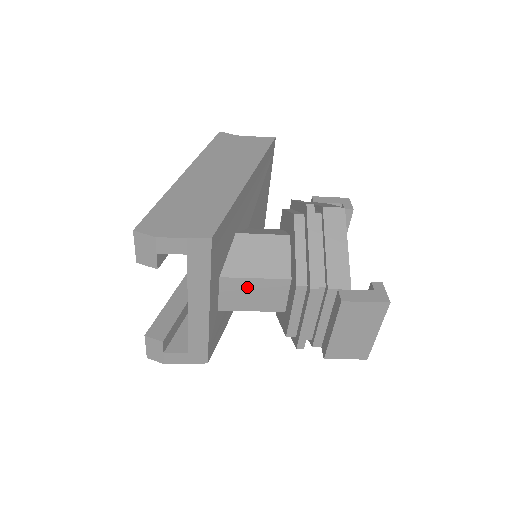
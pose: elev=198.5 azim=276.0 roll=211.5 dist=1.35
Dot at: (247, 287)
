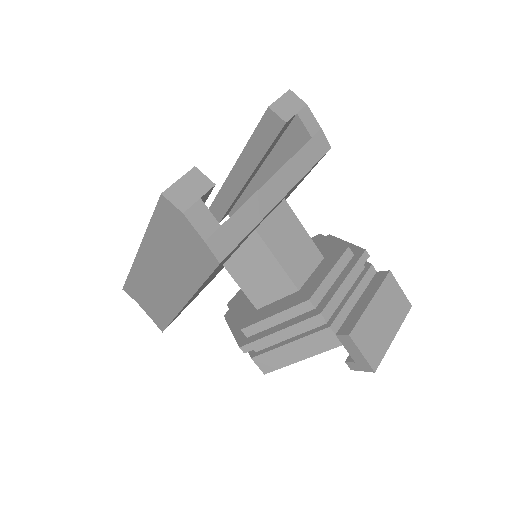
Dot at: (293, 231)
